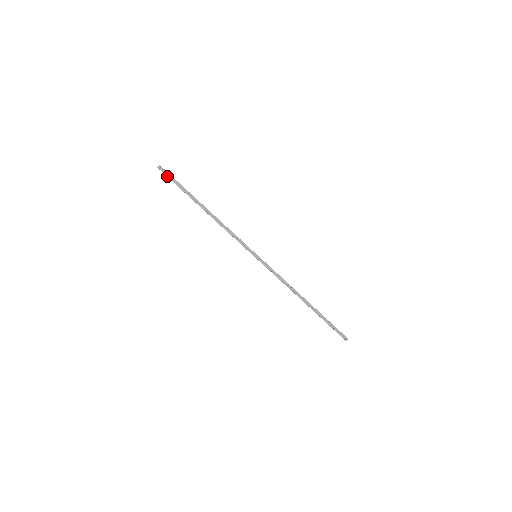
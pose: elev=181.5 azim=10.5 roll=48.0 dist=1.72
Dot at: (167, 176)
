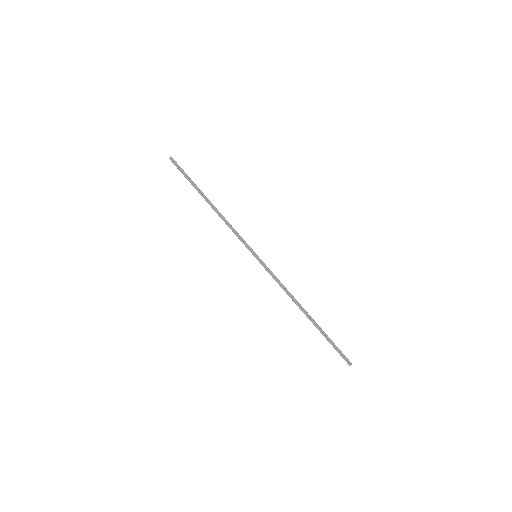
Dot at: (177, 167)
